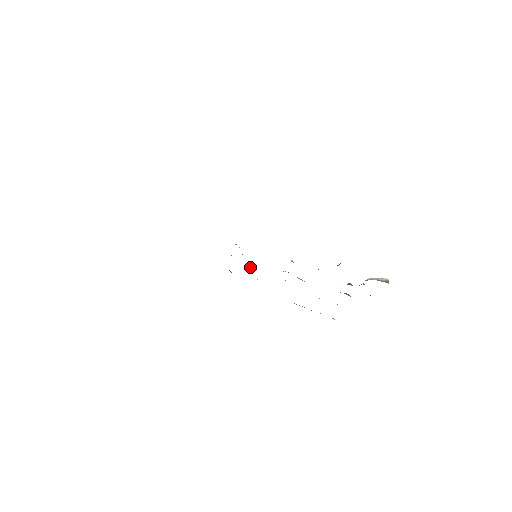
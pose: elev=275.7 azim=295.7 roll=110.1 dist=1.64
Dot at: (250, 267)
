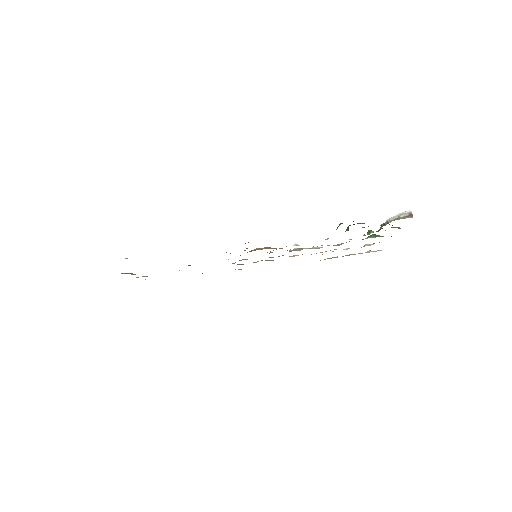
Dot at: (257, 261)
